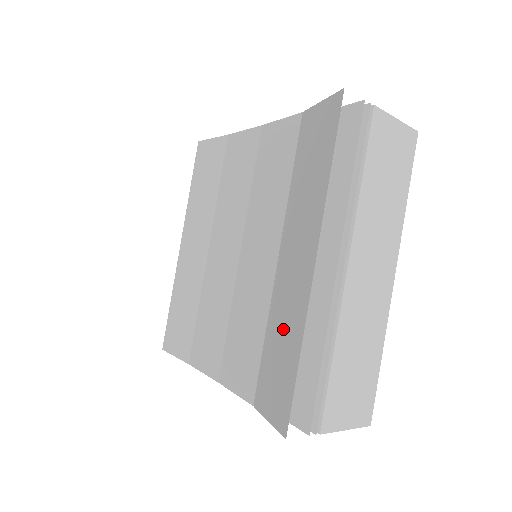
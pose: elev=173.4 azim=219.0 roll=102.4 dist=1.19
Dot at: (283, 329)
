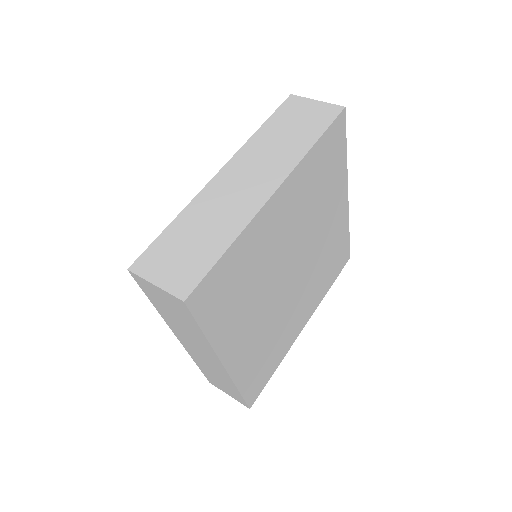
Dot at: occluded
